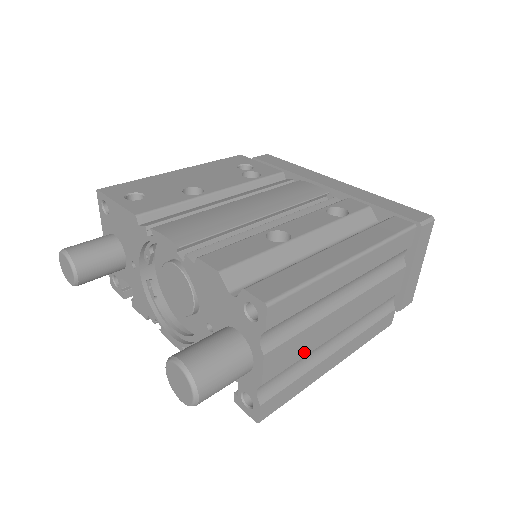
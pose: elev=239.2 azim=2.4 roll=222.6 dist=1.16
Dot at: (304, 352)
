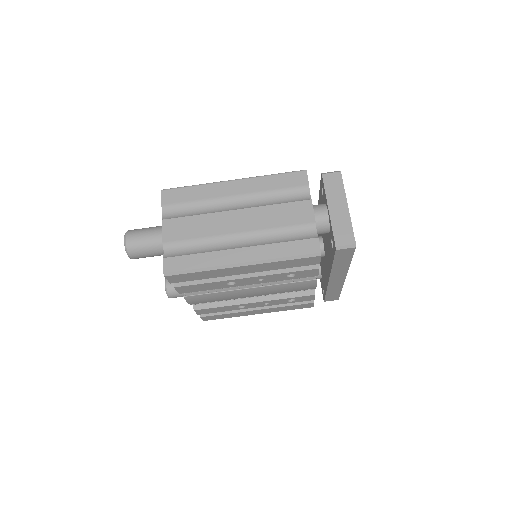
Dot at: (199, 233)
